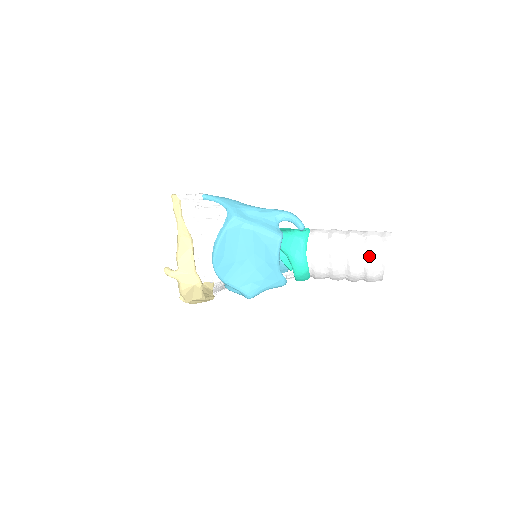
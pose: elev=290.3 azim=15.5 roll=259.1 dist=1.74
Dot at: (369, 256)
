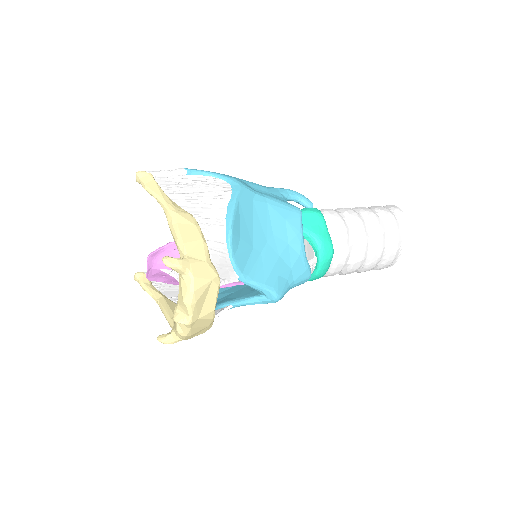
Dot at: (391, 223)
